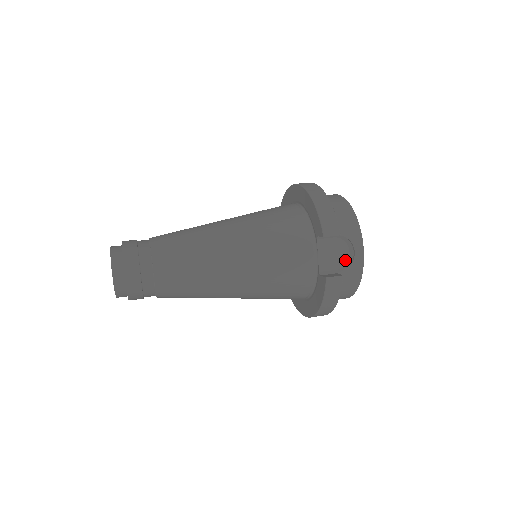
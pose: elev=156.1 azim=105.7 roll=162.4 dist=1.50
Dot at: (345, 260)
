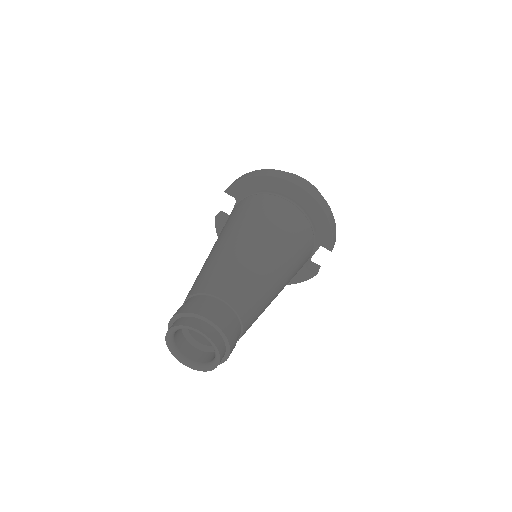
Dot at: occluded
